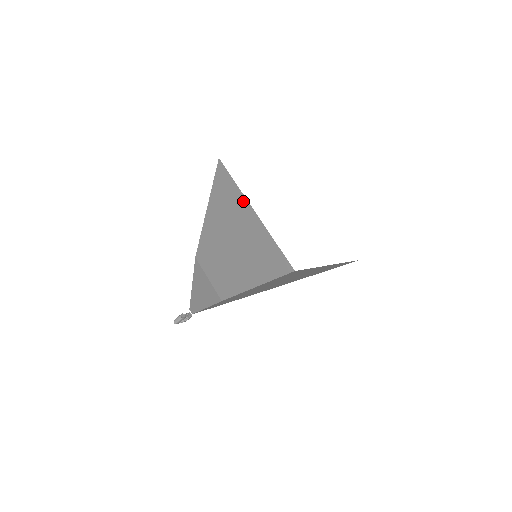
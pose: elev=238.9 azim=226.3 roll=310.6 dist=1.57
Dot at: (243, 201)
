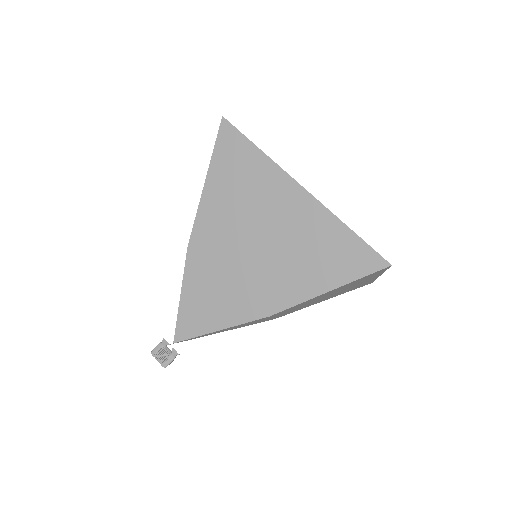
Dot at: occluded
